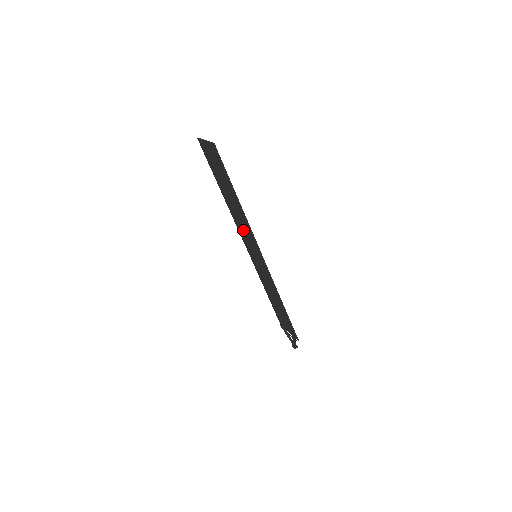
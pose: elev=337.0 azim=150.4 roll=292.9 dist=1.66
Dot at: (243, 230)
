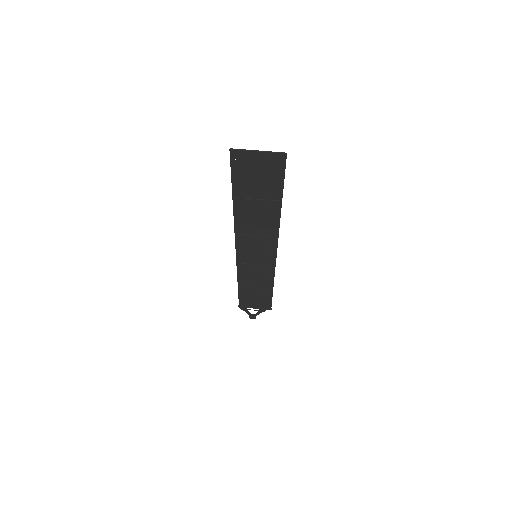
Dot at: (253, 236)
